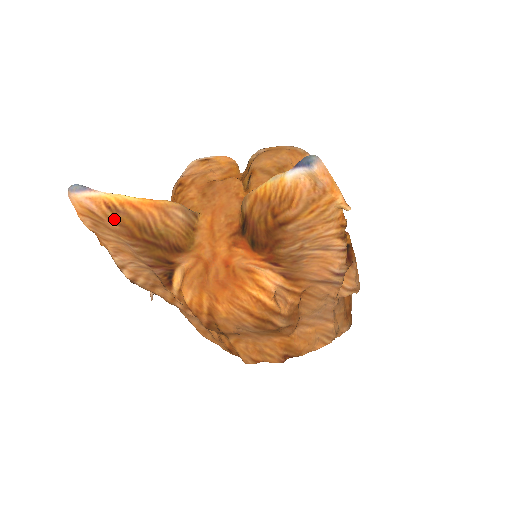
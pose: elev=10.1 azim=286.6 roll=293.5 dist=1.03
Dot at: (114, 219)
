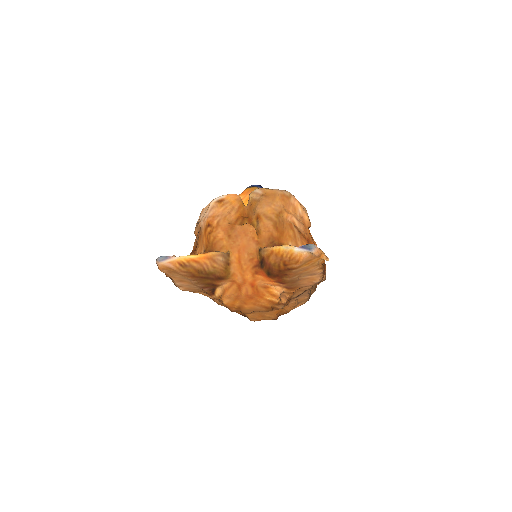
Dot at: (184, 270)
